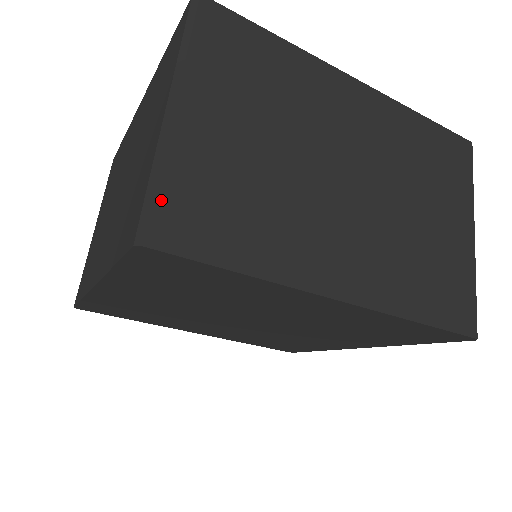
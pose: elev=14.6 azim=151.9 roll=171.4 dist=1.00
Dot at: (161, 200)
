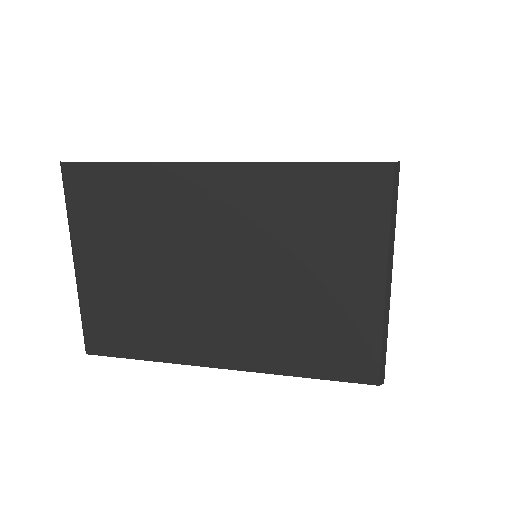
Dot at: (386, 350)
